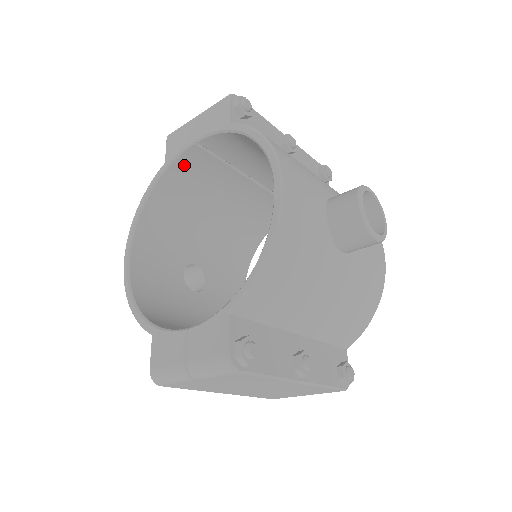
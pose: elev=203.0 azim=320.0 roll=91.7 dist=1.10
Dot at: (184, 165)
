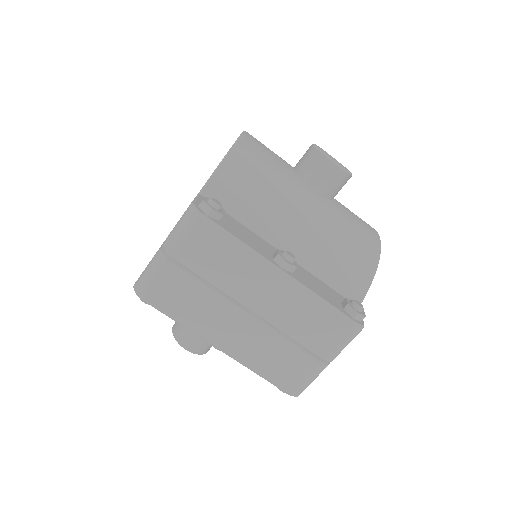
Dot at: occluded
